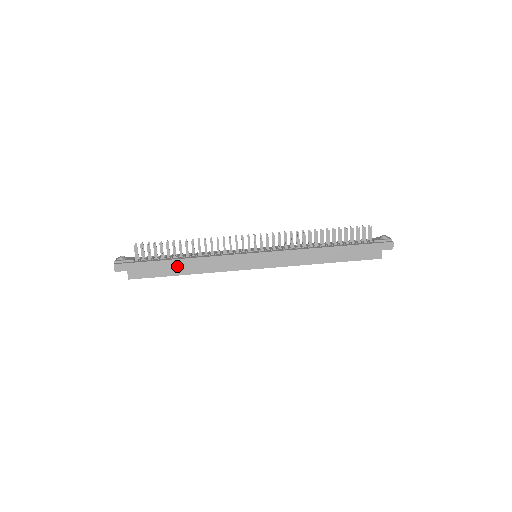
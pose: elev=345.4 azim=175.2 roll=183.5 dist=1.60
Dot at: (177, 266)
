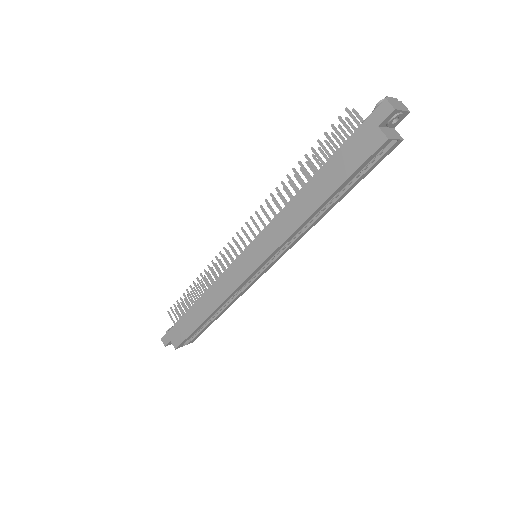
Dot at: (196, 314)
